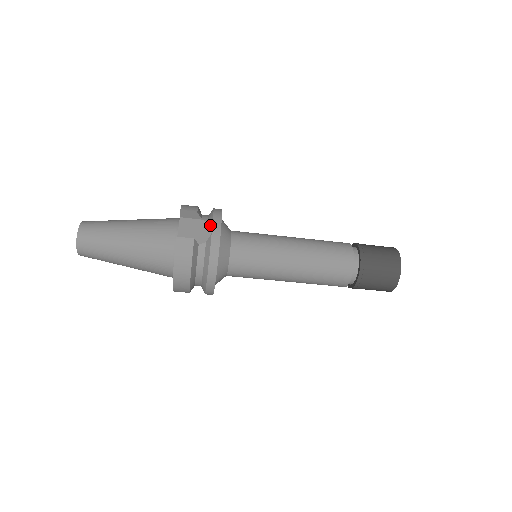
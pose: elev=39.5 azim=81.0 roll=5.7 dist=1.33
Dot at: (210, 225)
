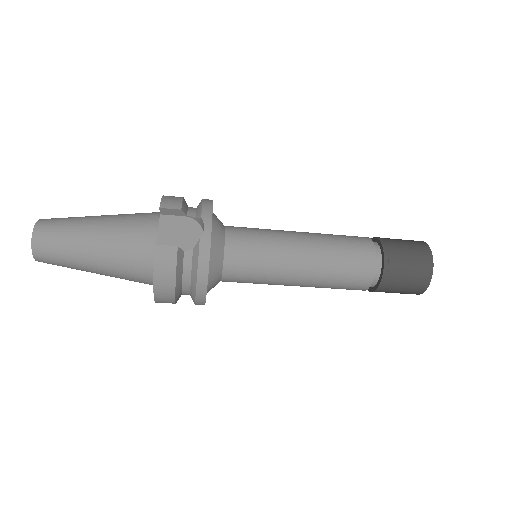
Dot at: (198, 224)
